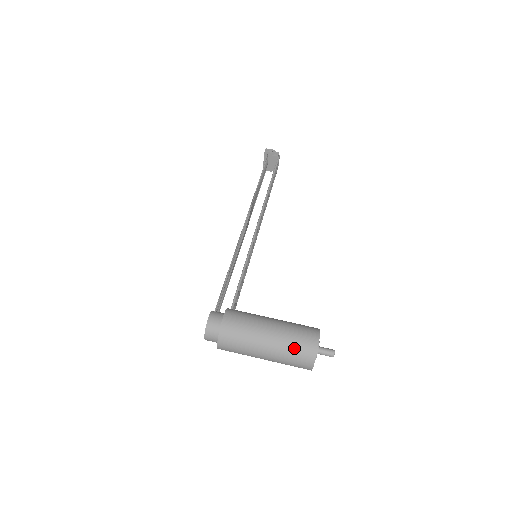
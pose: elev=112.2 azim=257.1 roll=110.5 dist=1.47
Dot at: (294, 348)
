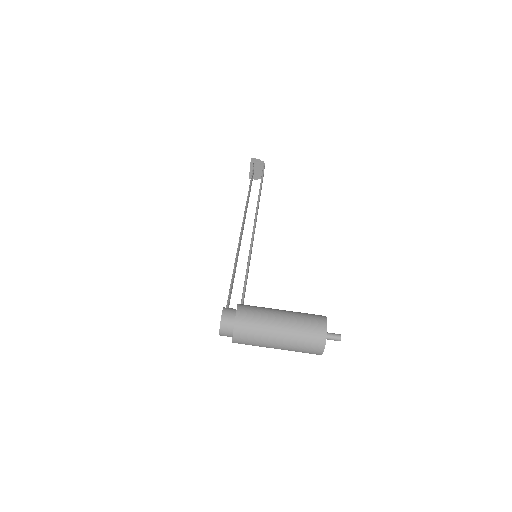
Dot at: (305, 334)
